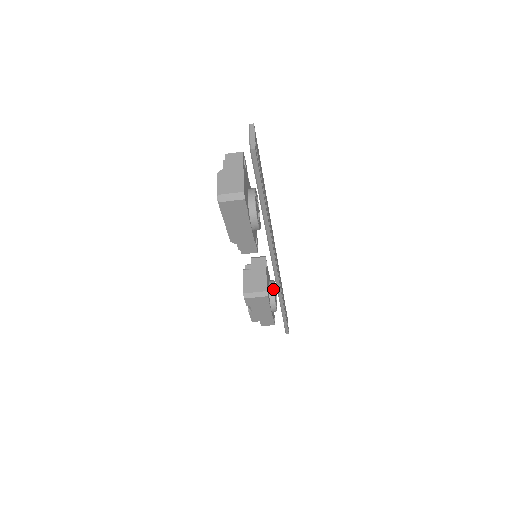
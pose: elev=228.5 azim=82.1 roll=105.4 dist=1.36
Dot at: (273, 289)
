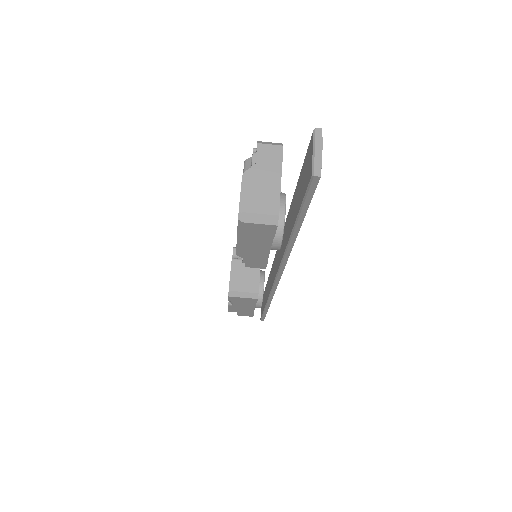
Dot at: (263, 285)
